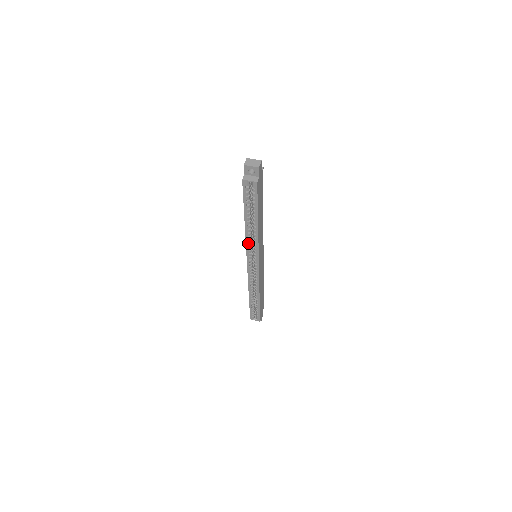
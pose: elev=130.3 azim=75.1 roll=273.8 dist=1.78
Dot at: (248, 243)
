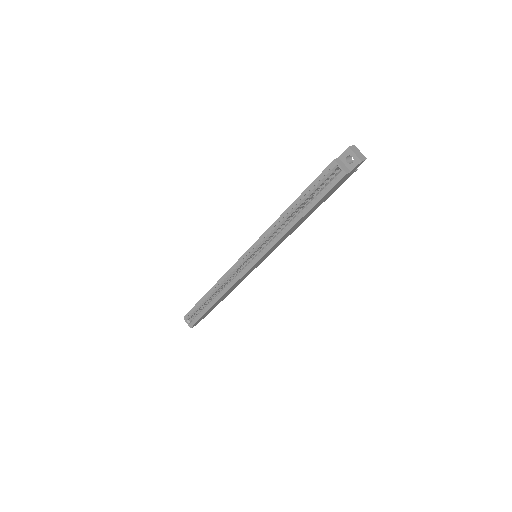
Dot at: (267, 233)
